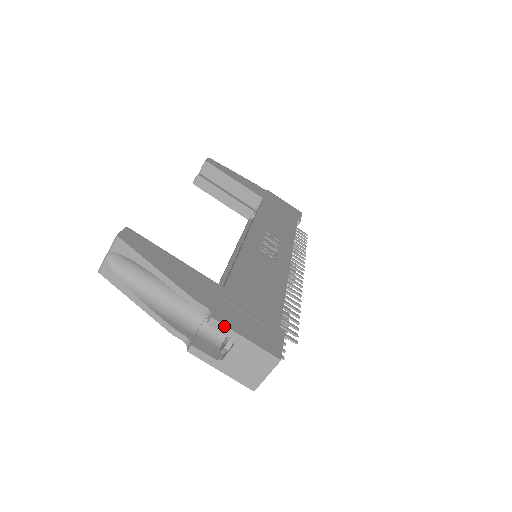
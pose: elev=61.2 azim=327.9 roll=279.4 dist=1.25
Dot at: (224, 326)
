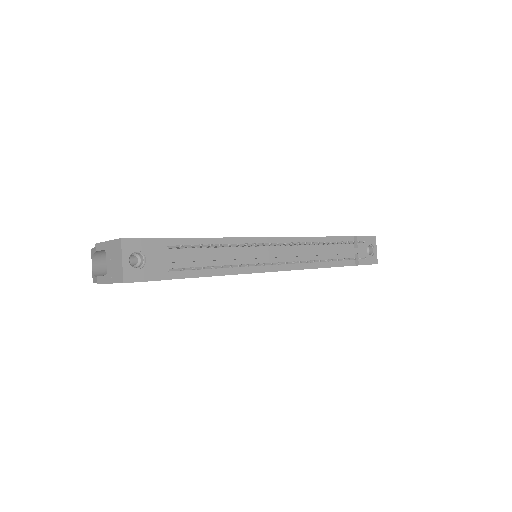
Dot at: (100, 243)
